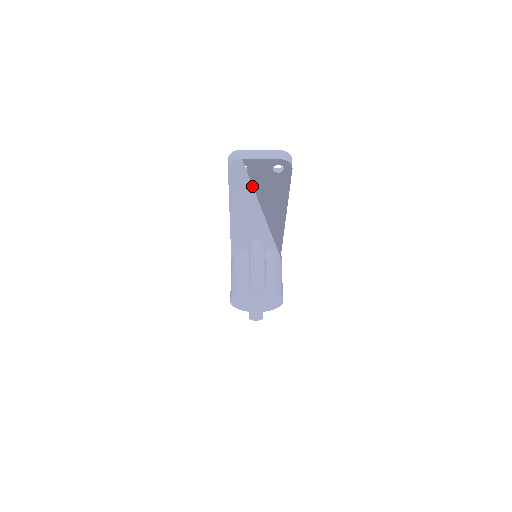
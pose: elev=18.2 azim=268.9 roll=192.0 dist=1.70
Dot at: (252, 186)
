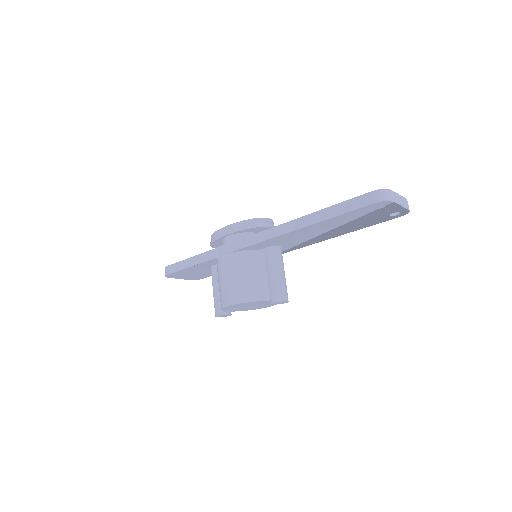
Dot at: (358, 217)
